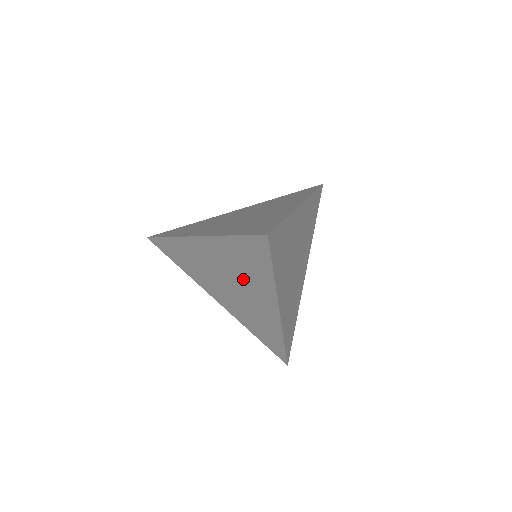
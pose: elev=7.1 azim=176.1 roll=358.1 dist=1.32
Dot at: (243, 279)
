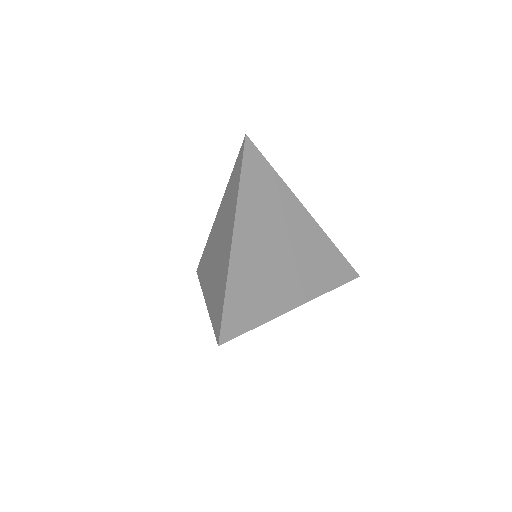
Dot at: occluded
